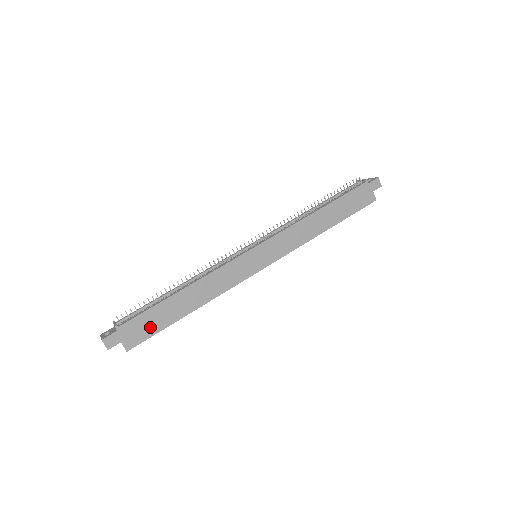
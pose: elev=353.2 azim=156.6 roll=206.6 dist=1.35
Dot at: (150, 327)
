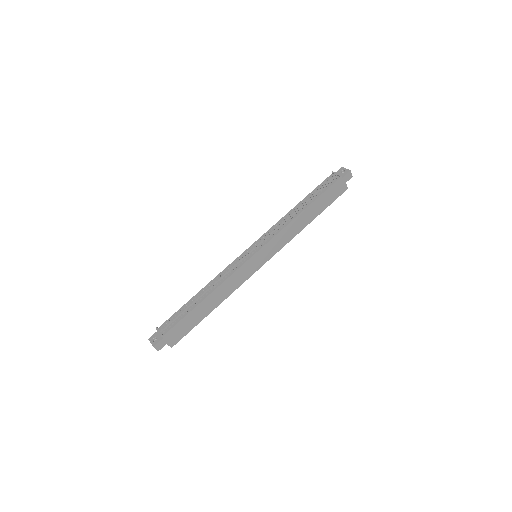
Dot at: (185, 328)
